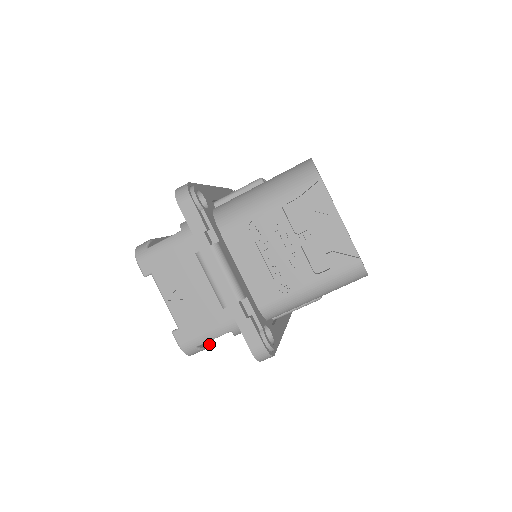
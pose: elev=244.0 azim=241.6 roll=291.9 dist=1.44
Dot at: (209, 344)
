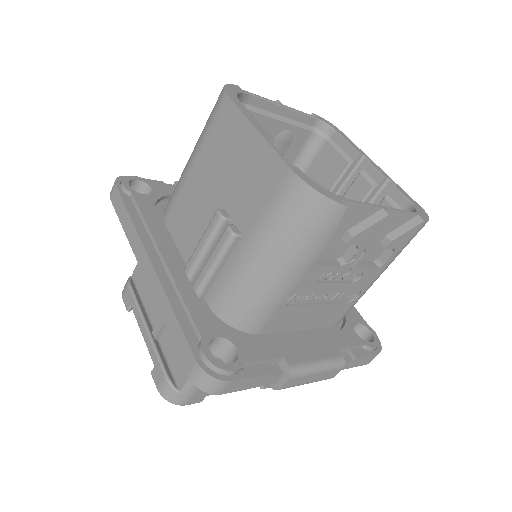
Dot at: occluded
